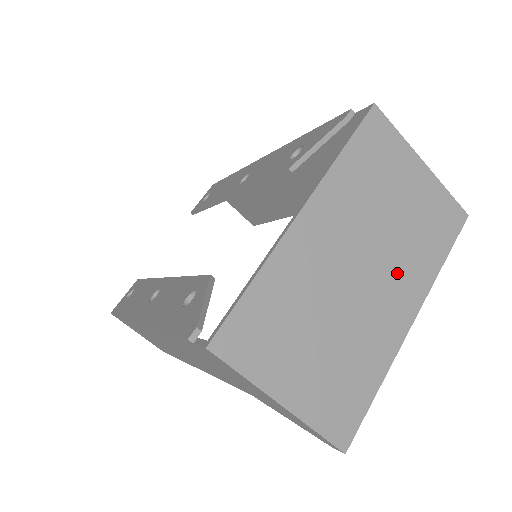
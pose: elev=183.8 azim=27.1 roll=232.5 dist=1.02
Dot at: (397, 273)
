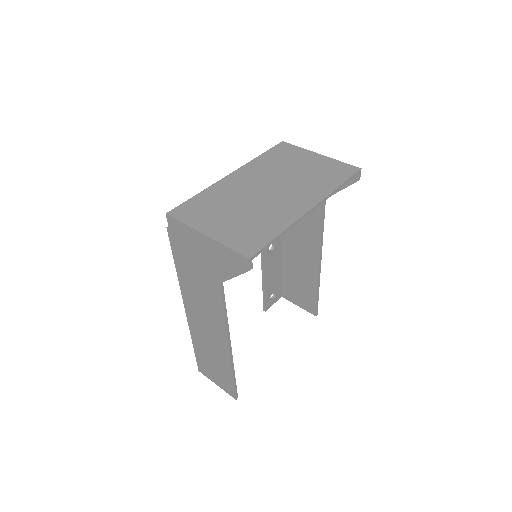
Dot at: (298, 191)
